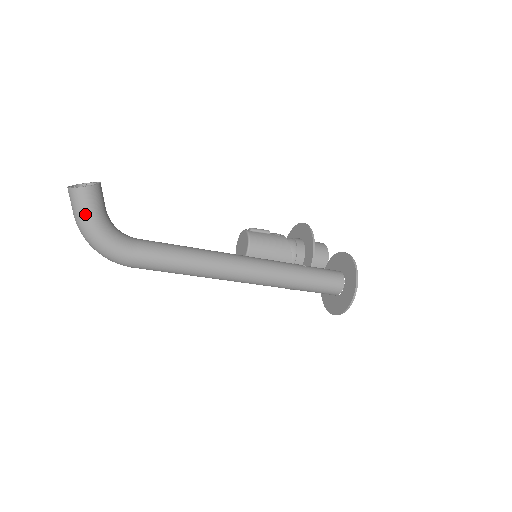
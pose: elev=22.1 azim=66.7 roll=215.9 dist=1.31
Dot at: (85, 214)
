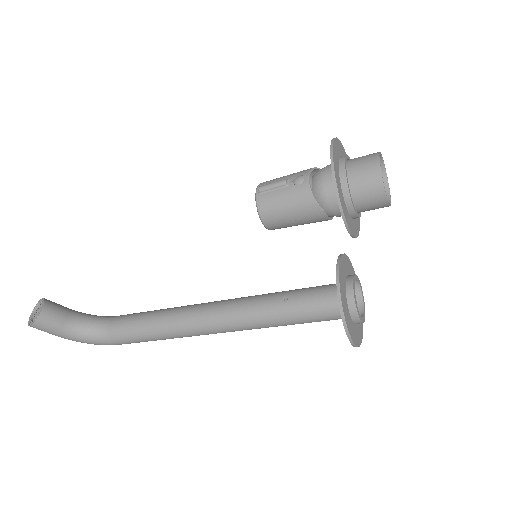
Dot at: occluded
